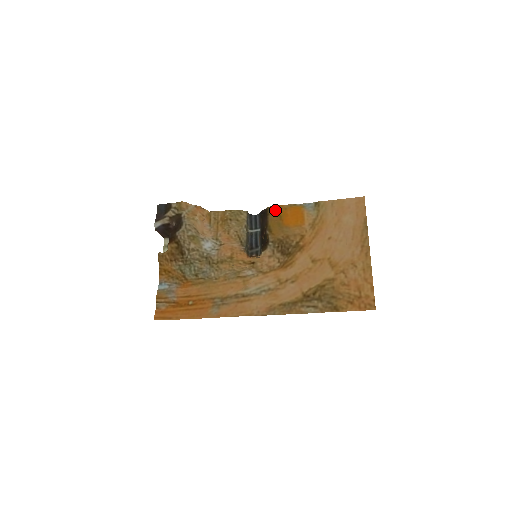
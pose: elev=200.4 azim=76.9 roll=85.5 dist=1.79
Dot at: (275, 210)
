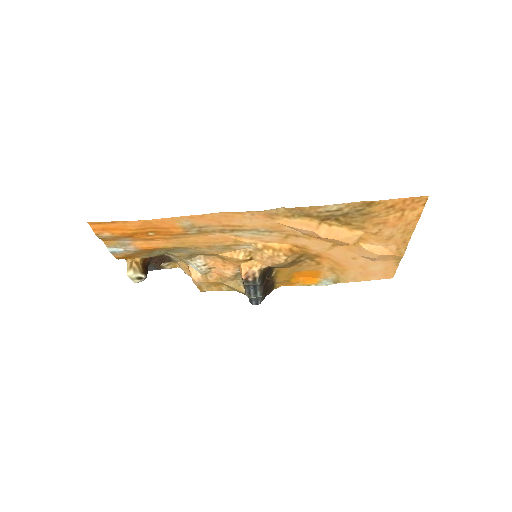
Dot at: (284, 283)
